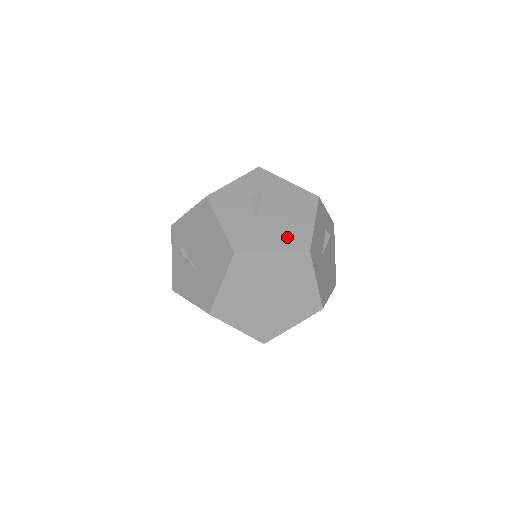
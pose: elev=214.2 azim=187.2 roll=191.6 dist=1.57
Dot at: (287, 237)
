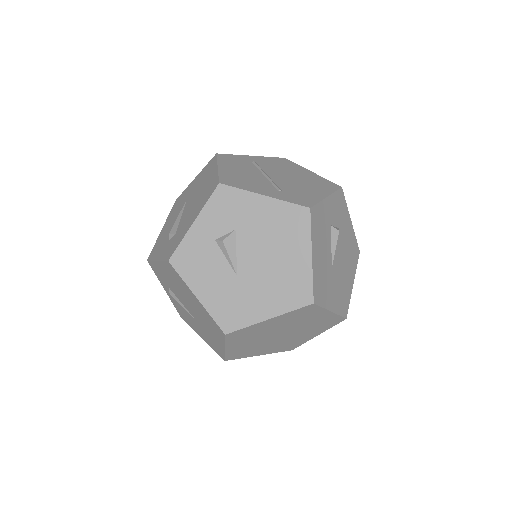
Dot at: (281, 291)
